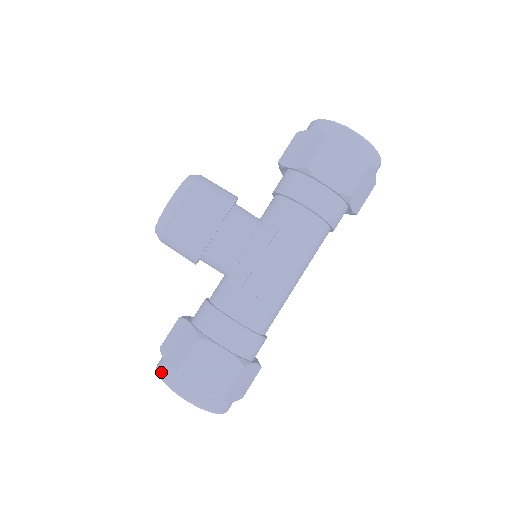
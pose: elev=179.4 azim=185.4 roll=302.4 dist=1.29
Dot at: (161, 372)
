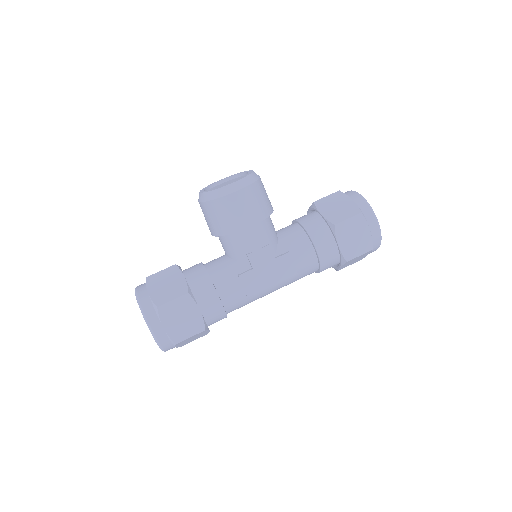
Dot at: (141, 298)
